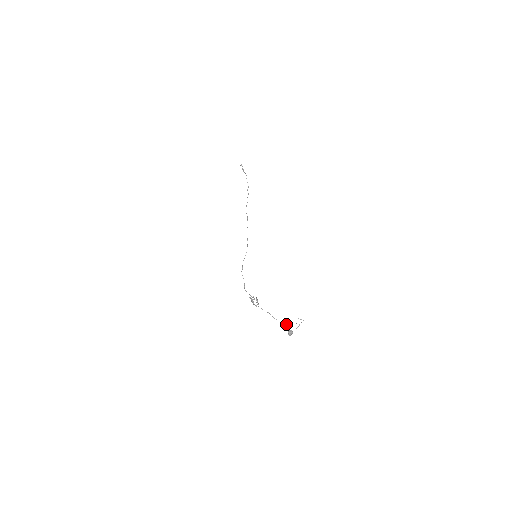
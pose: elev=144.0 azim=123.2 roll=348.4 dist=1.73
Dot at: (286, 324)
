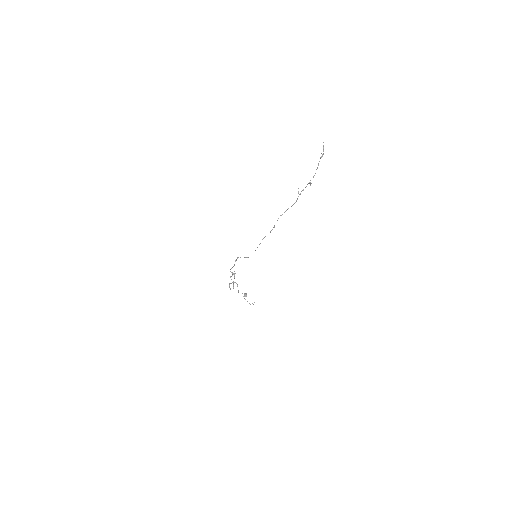
Dot at: occluded
